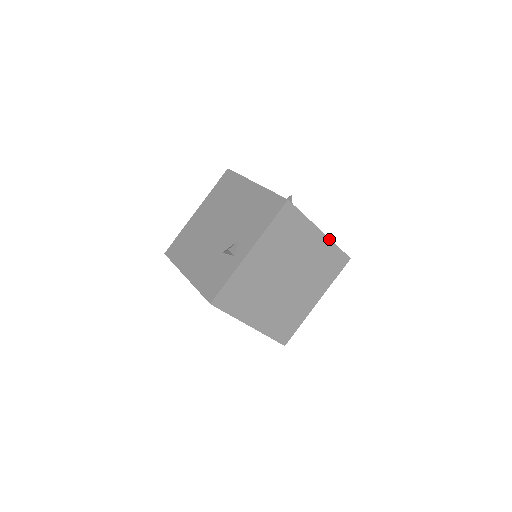
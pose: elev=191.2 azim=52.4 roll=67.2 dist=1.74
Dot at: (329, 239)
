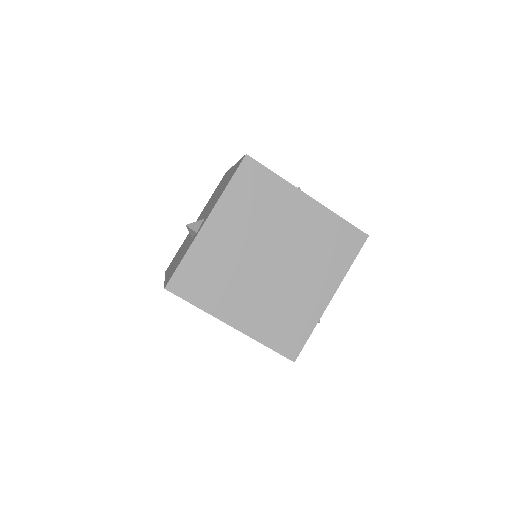
Dot at: (324, 207)
